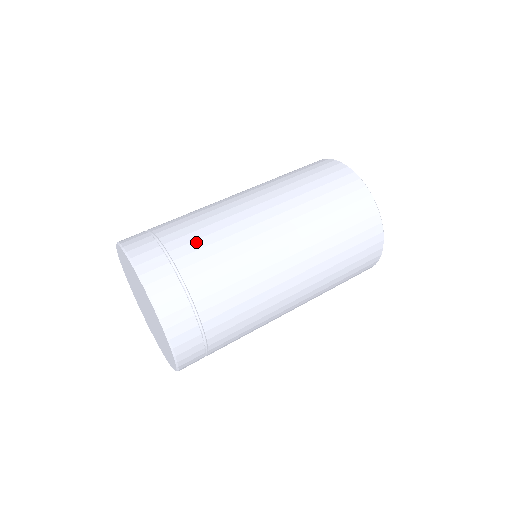
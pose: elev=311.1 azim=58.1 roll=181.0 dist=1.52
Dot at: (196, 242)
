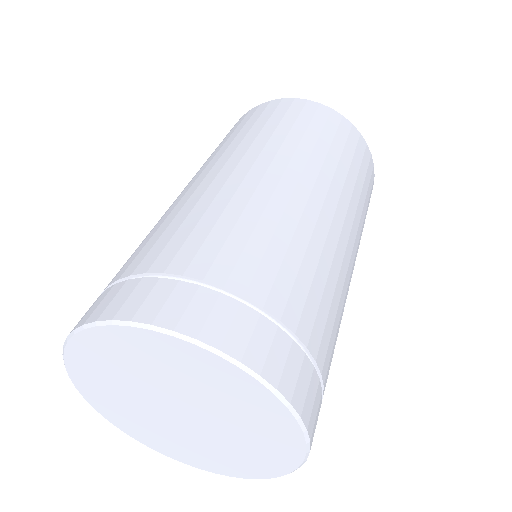
Dot at: (173, 239)
